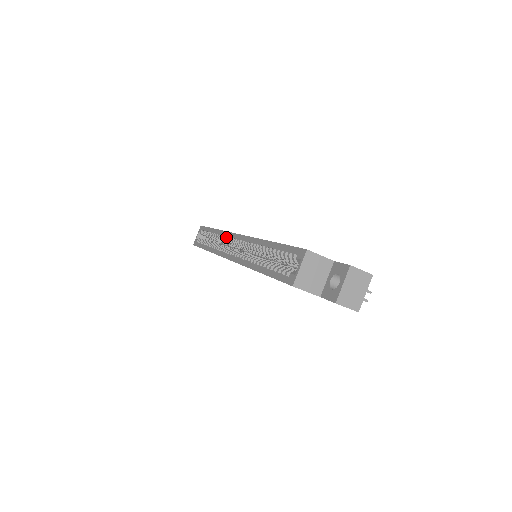
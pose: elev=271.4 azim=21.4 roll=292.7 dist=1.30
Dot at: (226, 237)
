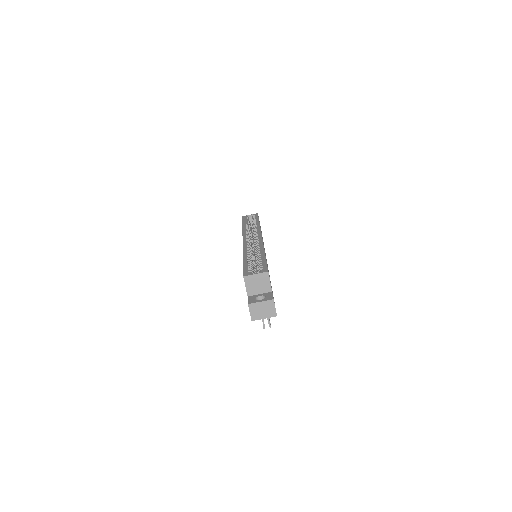
Dot at: (257, 231)
